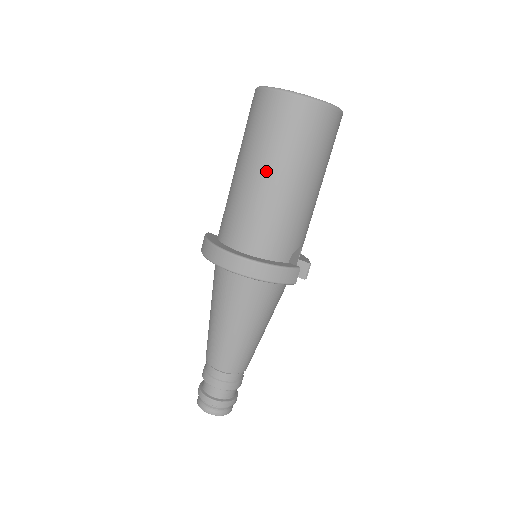
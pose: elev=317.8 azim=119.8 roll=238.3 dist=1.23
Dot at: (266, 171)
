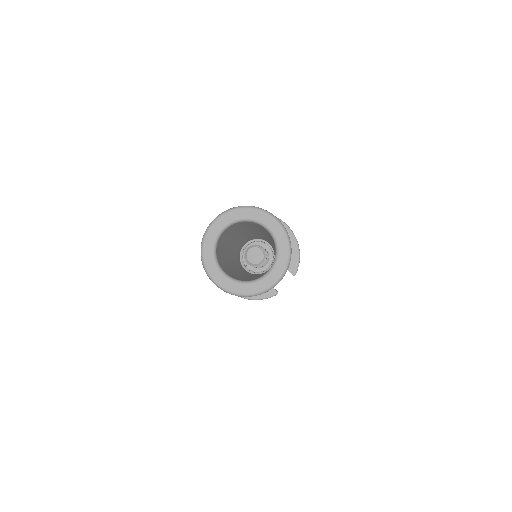
Dot at: occluded
